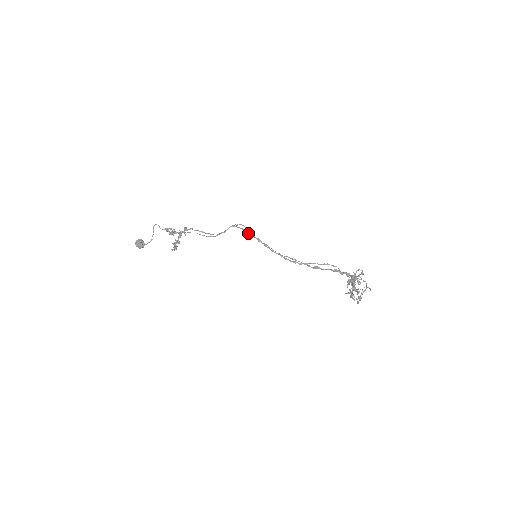
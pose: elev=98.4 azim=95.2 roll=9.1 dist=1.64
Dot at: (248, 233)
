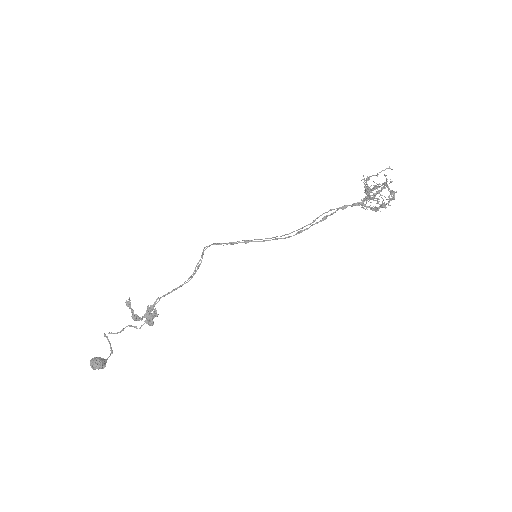
Dot at: (228, 243)
